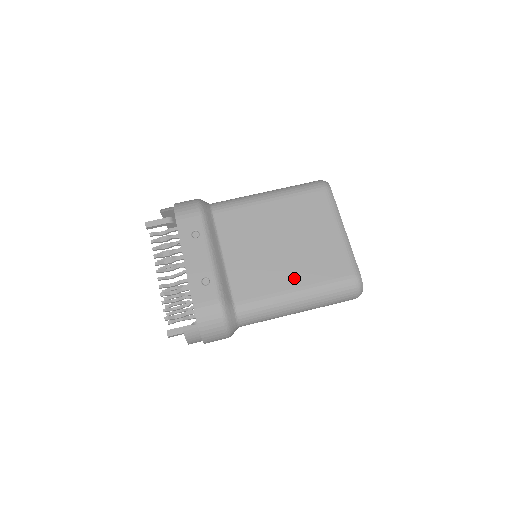
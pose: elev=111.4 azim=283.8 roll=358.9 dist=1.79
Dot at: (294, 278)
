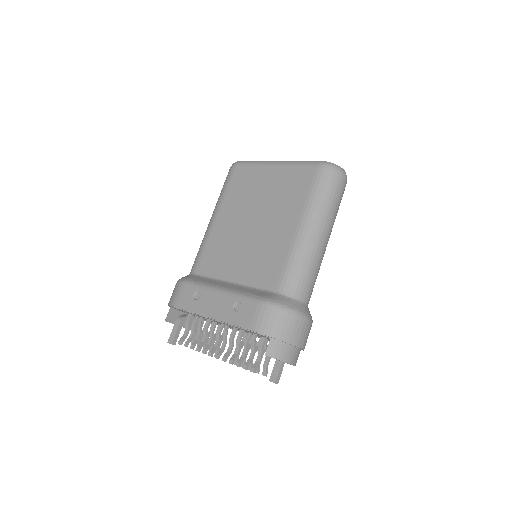
Dot at: (288, 224)
